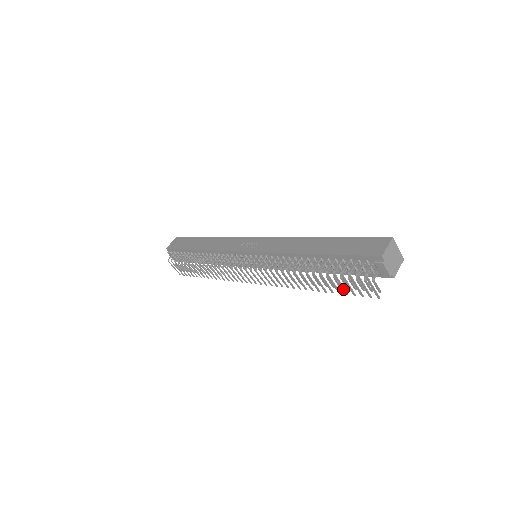
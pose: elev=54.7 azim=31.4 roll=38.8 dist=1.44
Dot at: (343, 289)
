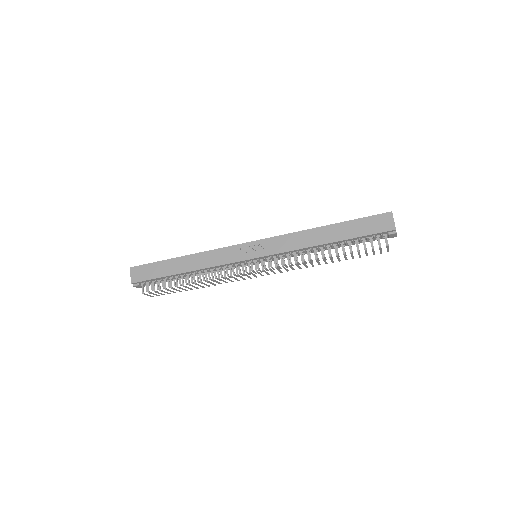
Dot at: (359, 256)
